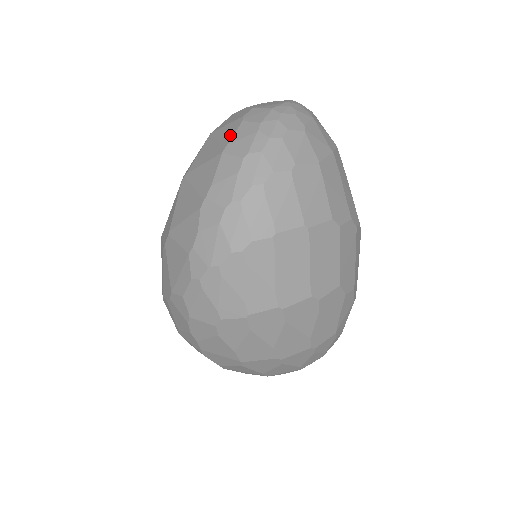
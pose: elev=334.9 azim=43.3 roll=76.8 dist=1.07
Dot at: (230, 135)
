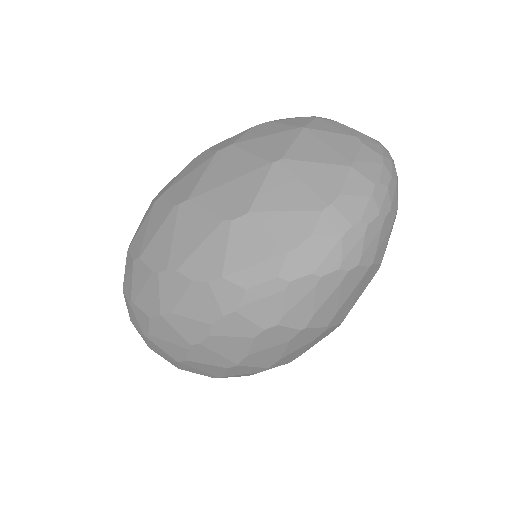
Dot at: (352, 150)
